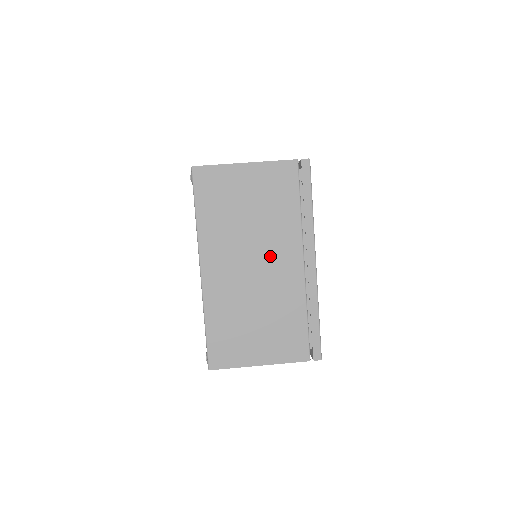
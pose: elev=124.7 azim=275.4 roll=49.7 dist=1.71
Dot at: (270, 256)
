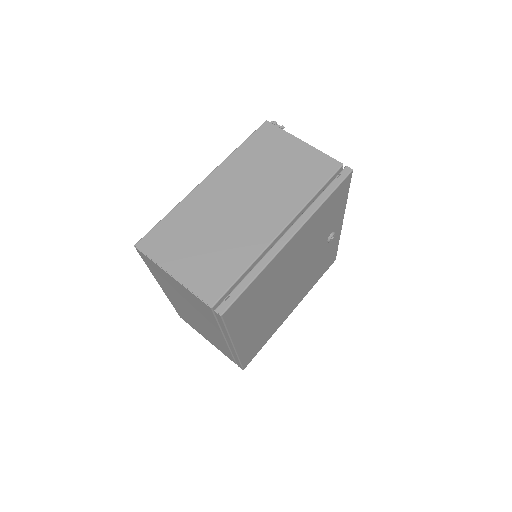
Dot at: (202, 320)
